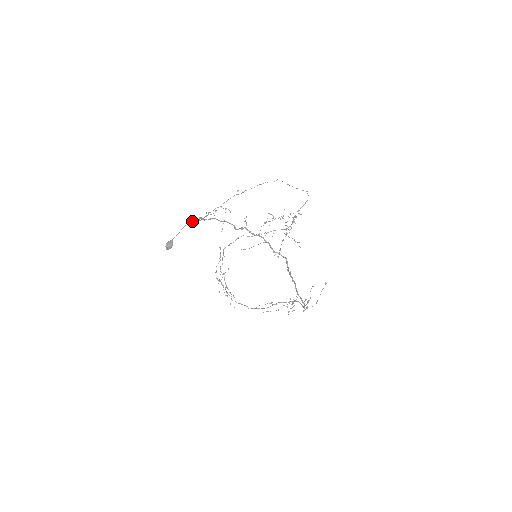
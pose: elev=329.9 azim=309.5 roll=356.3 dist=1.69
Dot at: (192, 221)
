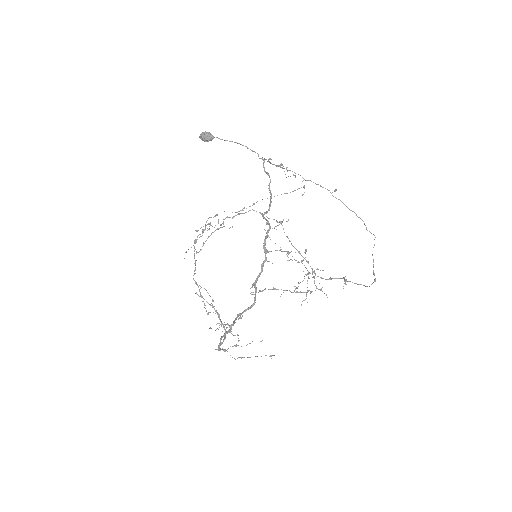
Dot at: occluded
